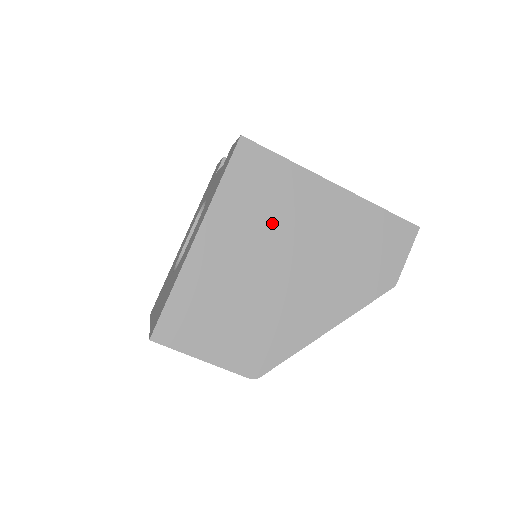
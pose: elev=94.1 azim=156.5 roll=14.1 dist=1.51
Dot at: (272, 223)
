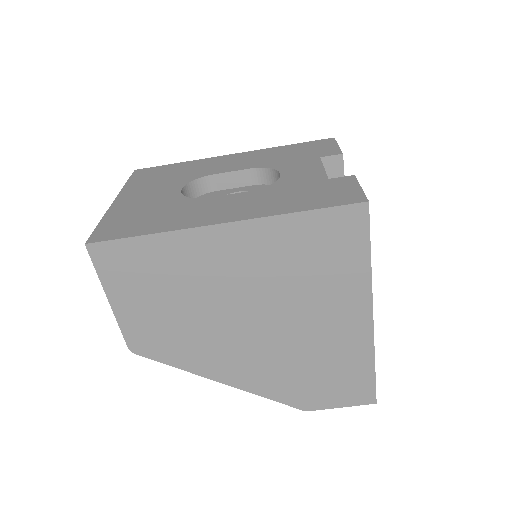
Dot at: (291, 285)
